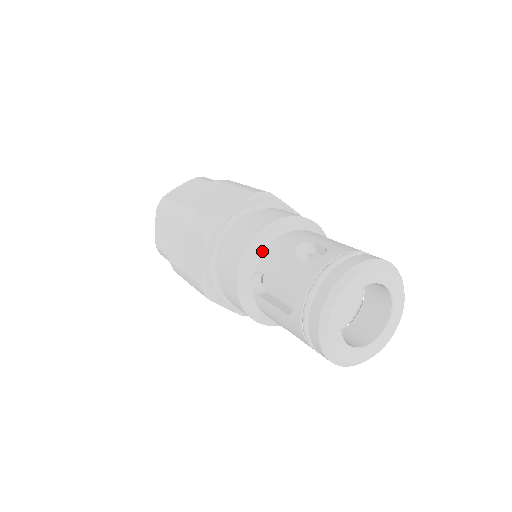
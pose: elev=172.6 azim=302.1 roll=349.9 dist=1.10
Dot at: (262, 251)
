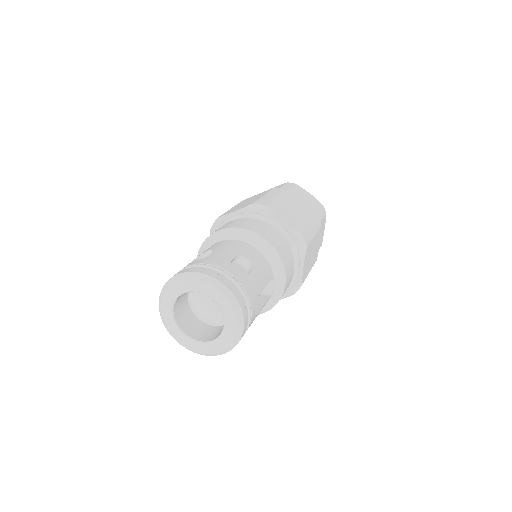
Dot at: occluded
